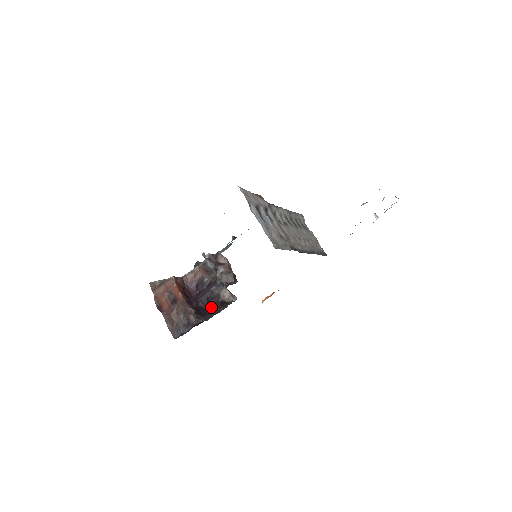
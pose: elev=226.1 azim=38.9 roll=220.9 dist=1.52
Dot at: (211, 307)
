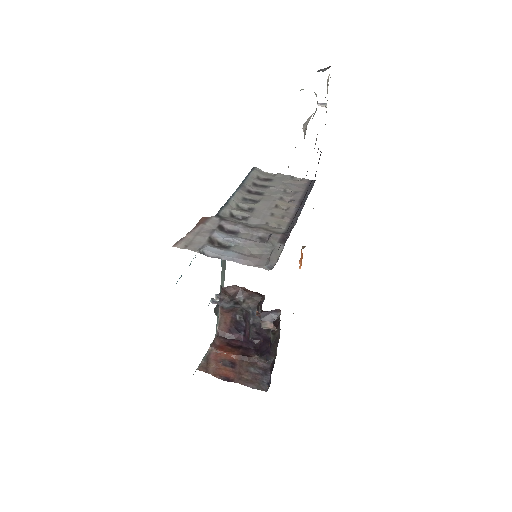
Dot at: (267, 337)
